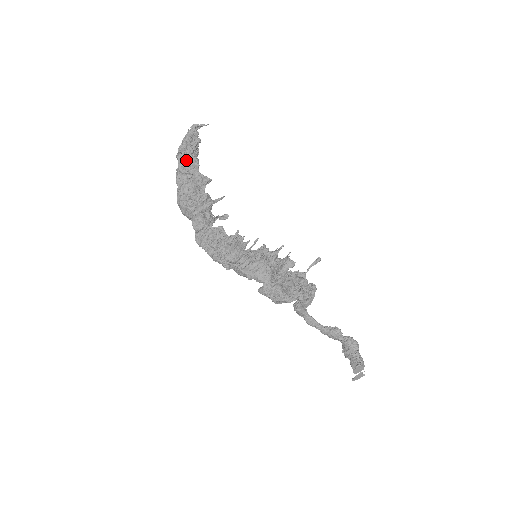
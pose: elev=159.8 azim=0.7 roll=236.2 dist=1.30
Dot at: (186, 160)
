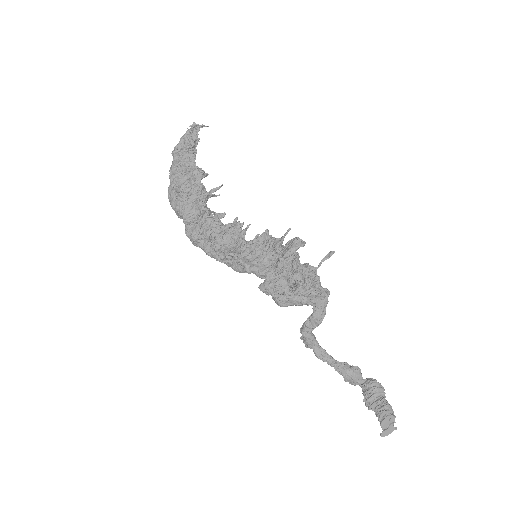
Dot at: (182, 153)
